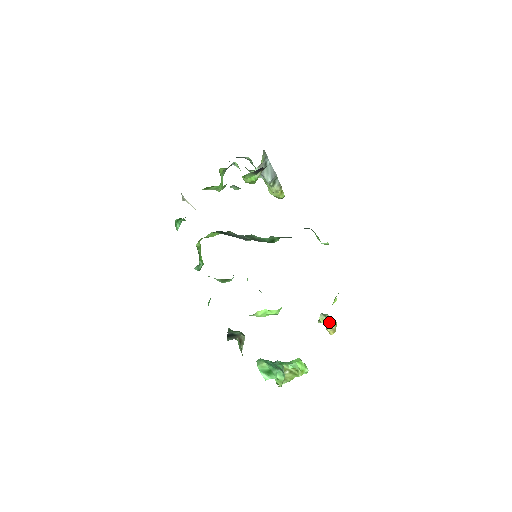
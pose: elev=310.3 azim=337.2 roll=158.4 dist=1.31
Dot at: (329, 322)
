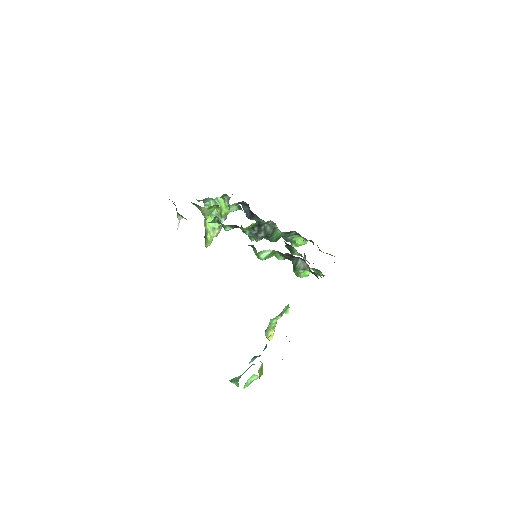
Dot at: occluded
